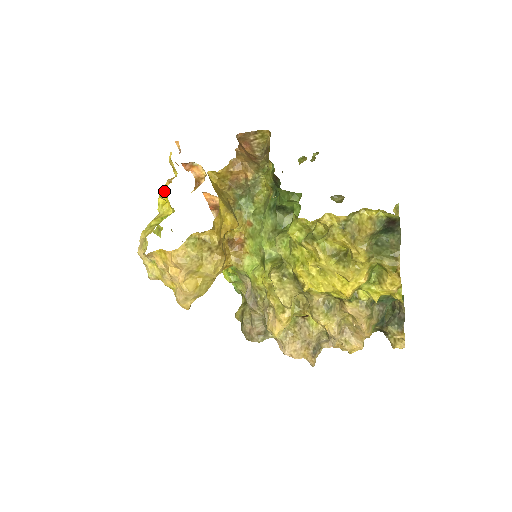
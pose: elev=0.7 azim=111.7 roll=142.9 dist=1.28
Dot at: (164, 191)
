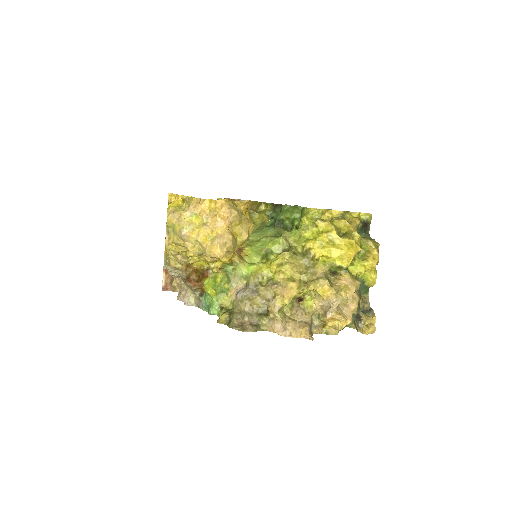
Dot at: (178, 201)
